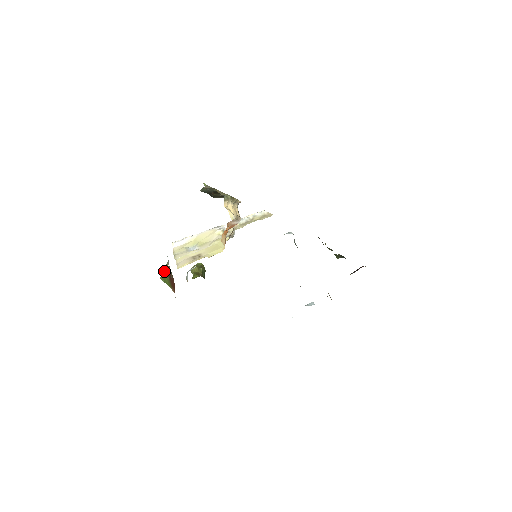
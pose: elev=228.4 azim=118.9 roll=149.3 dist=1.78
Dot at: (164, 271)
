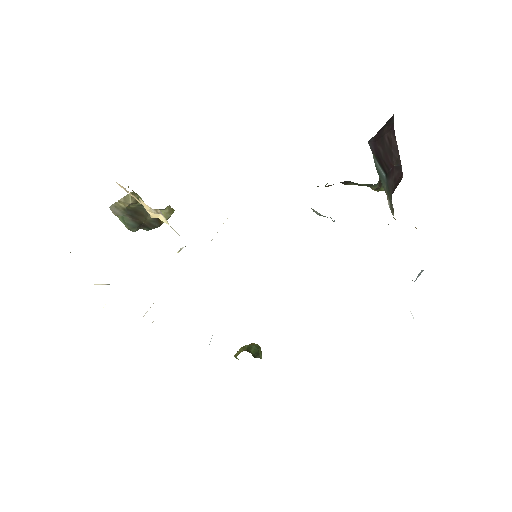
Dot at: occluded
